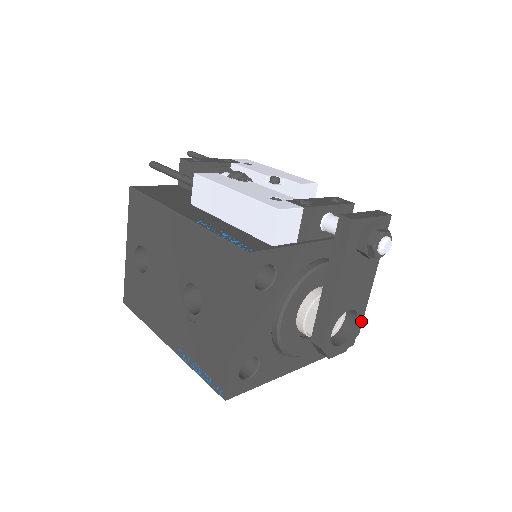
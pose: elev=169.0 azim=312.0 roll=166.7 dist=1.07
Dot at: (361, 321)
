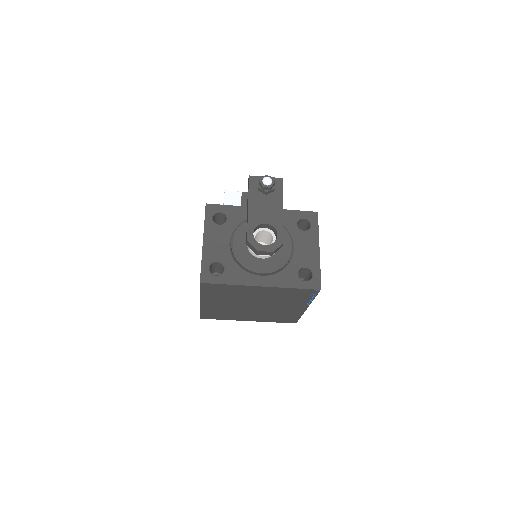
Dot at: (282, 235)
